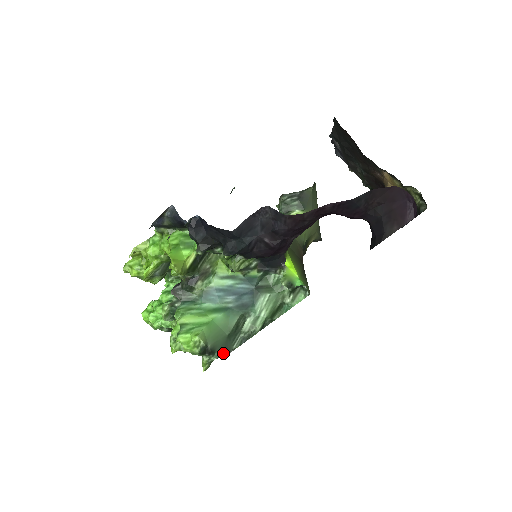
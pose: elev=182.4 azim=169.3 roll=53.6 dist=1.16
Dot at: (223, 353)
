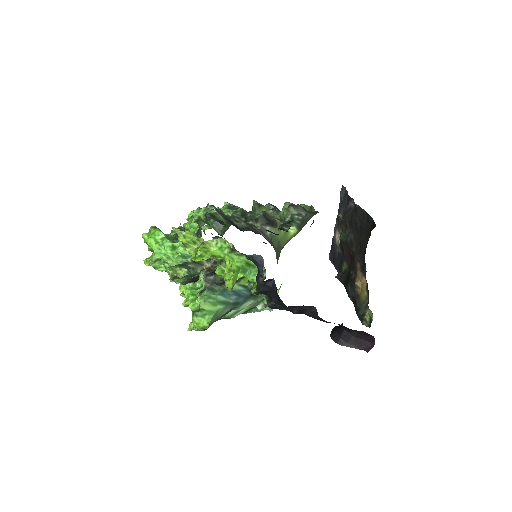
Dot at: occluded
